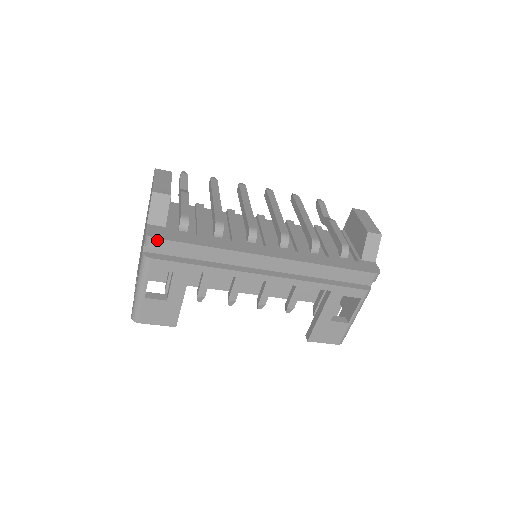
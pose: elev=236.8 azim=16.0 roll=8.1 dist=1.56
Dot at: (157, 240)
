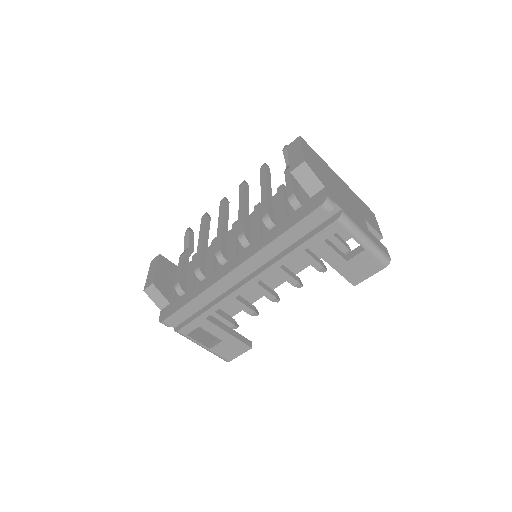
Dot at: (165, 321)
